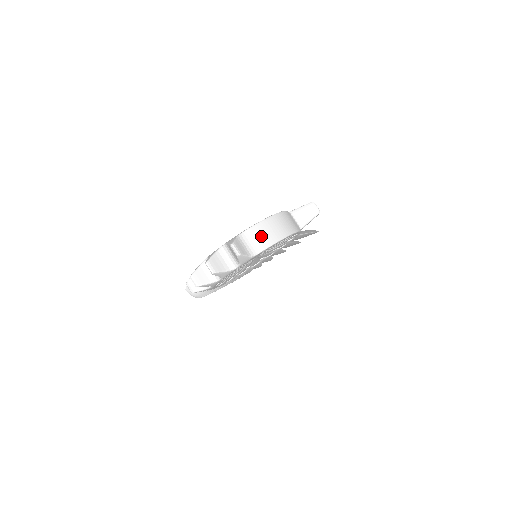
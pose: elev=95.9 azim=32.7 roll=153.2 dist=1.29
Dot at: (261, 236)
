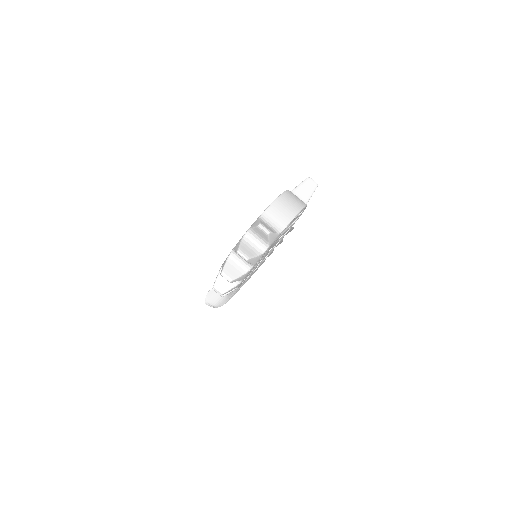
Dot at: (280, 213)
